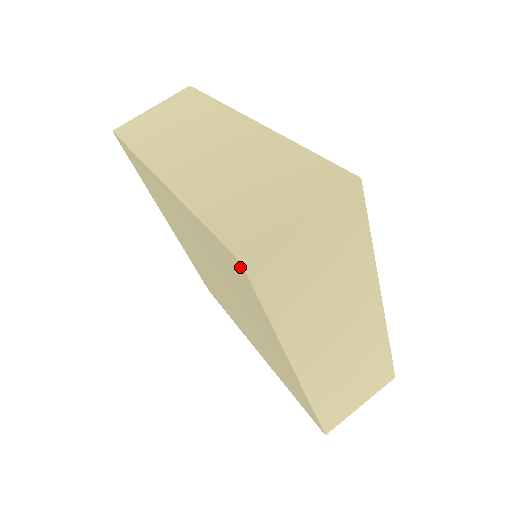
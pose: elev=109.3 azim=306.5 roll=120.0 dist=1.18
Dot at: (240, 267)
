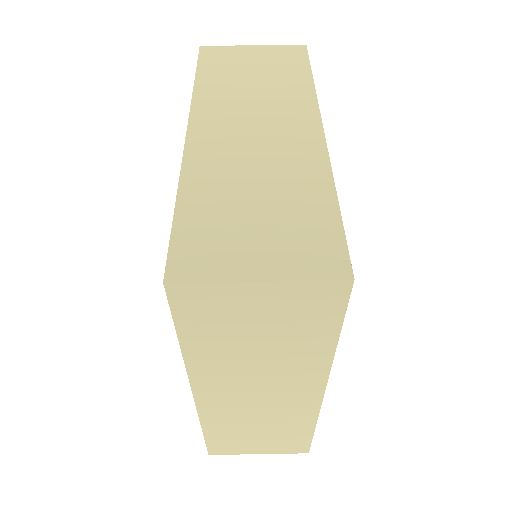
Dot at: occluded
